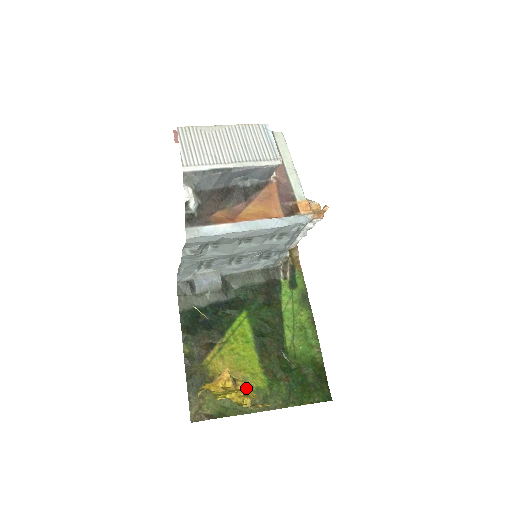
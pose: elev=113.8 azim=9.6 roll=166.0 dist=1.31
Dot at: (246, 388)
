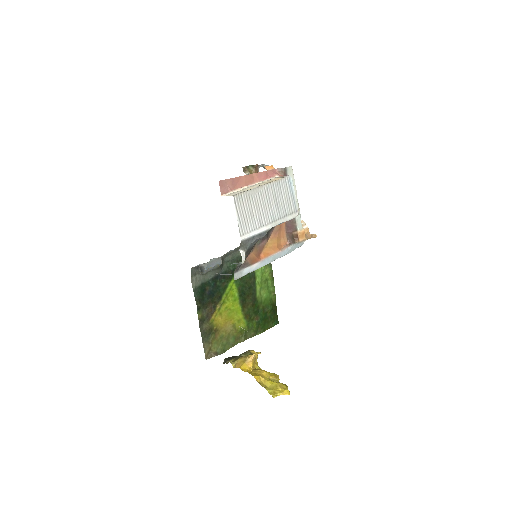
Dot at: (235, 330)
